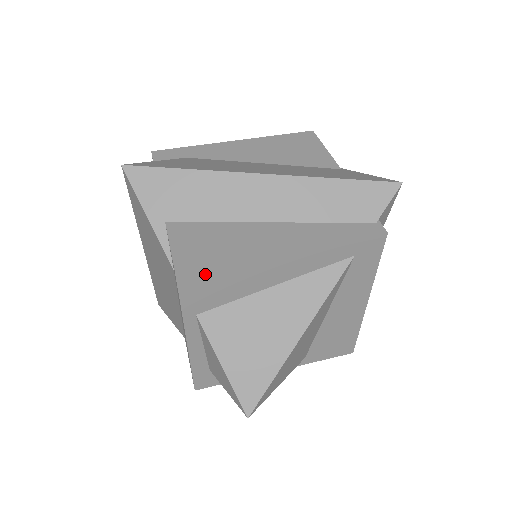
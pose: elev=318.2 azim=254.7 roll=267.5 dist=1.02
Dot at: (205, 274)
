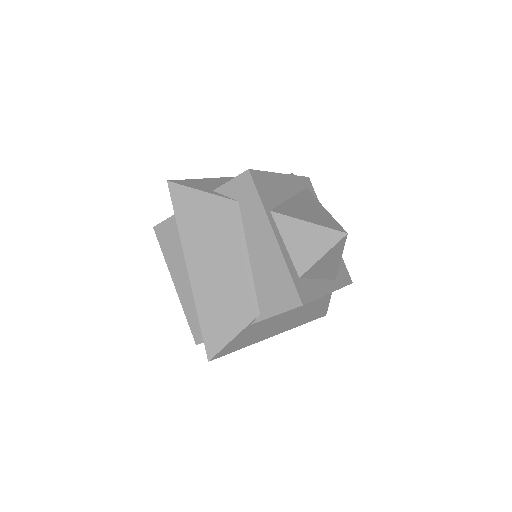
Dot at: (260, 177)
